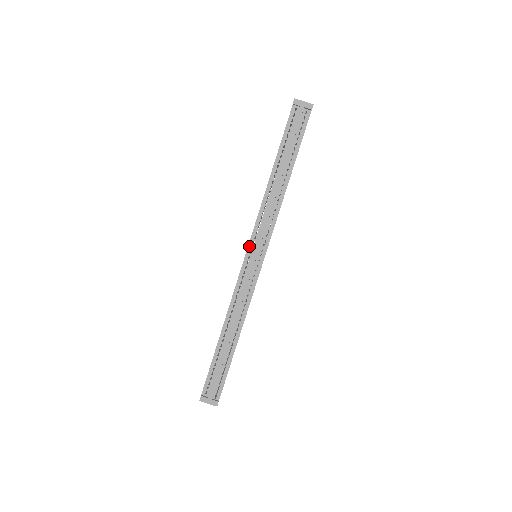
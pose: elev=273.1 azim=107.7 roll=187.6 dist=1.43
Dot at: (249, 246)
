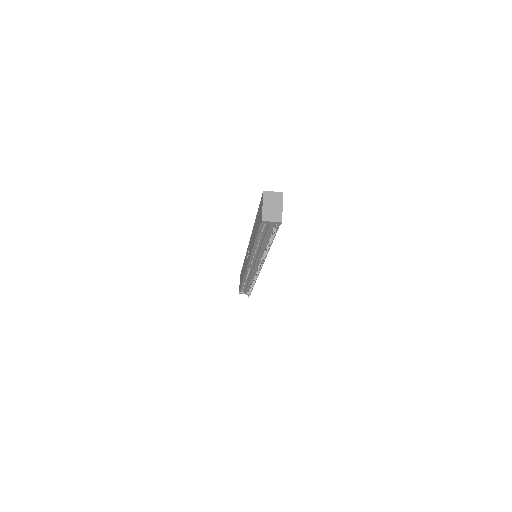
Dot at: (249, 263)
